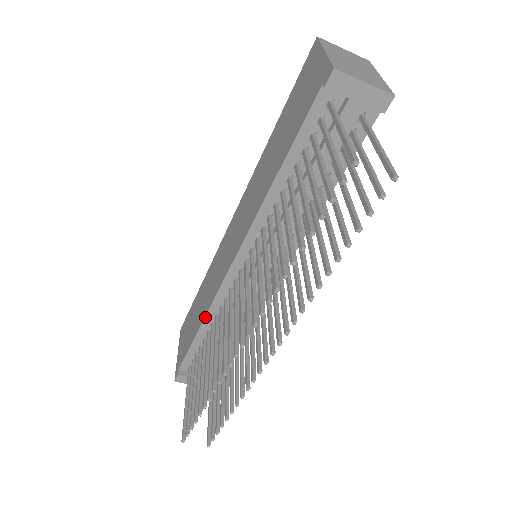
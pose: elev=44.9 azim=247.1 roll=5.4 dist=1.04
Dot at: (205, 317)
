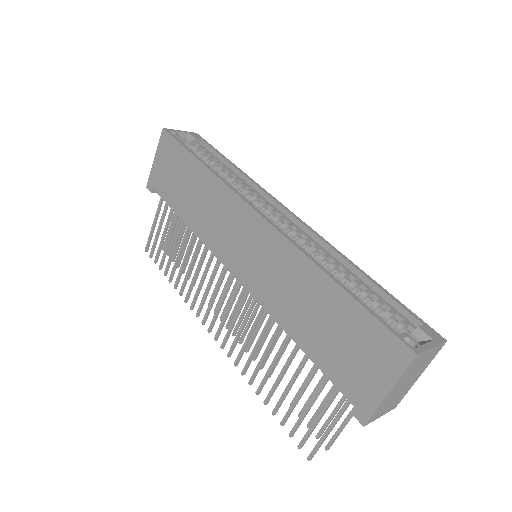
Dot at: (192, 230)
